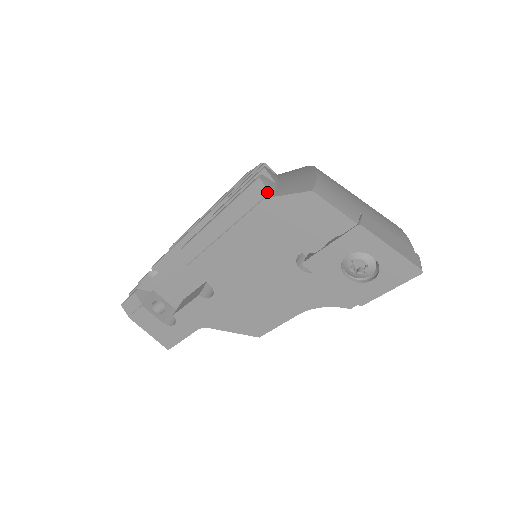
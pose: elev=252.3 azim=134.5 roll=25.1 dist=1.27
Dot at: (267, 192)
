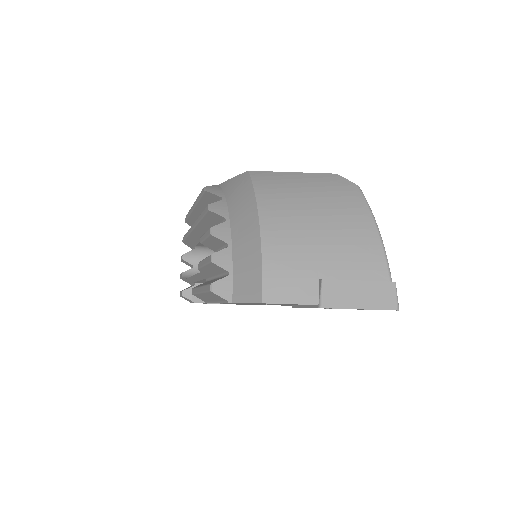
Dot at: (226, 300)
